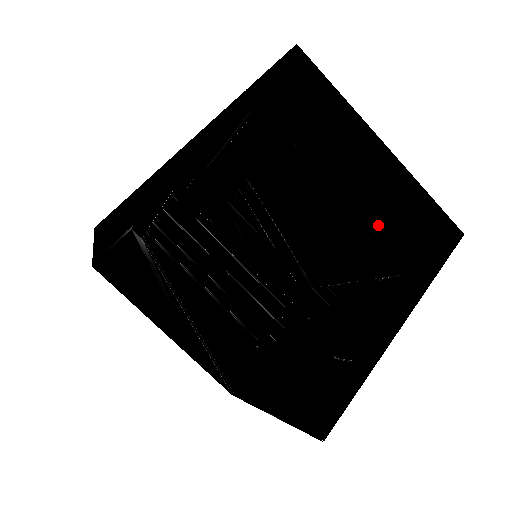
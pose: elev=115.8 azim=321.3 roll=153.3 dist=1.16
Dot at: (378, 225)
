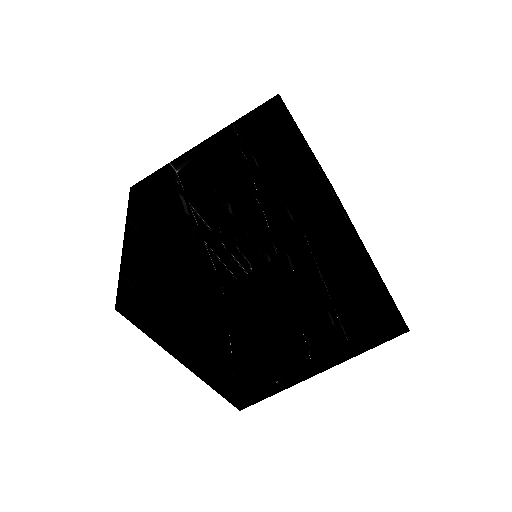
Dot at: occluded
